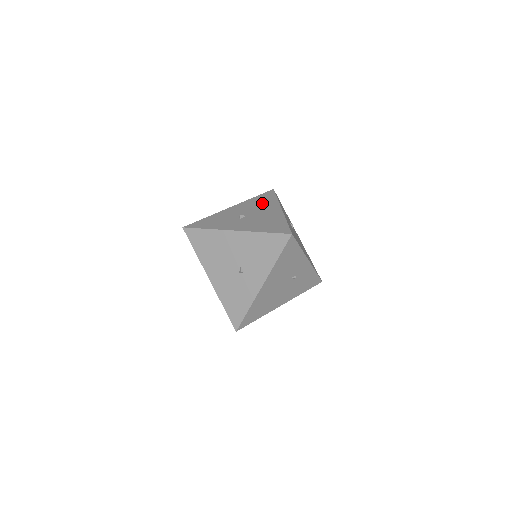
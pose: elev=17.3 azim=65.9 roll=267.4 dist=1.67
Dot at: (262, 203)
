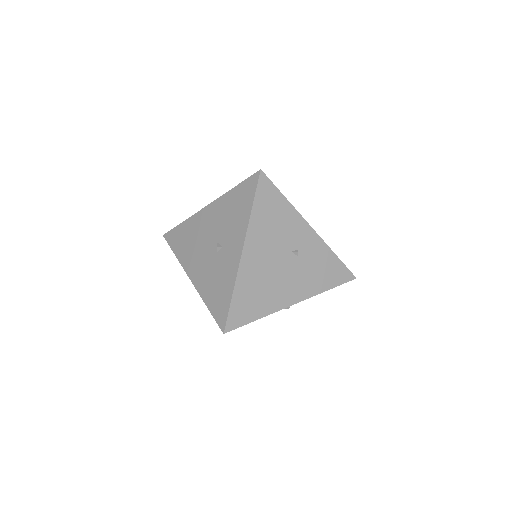
Dot at: occluded
